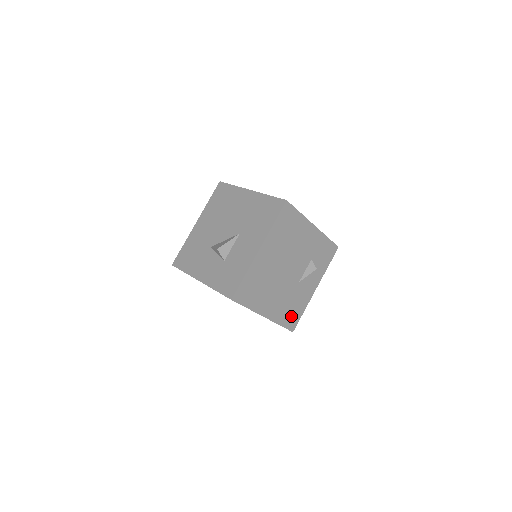
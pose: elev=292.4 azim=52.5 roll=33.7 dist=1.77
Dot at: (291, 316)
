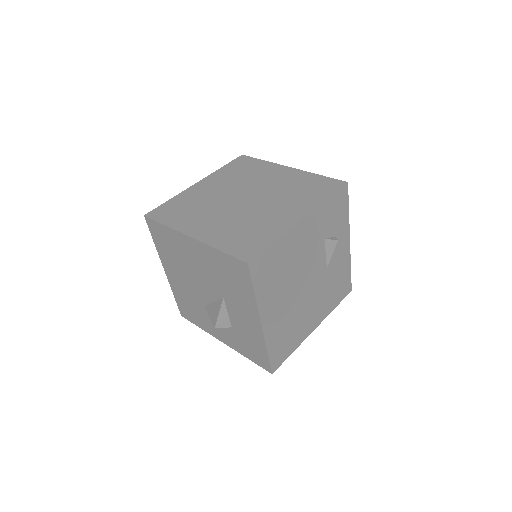
Dot at: (340, 289)
